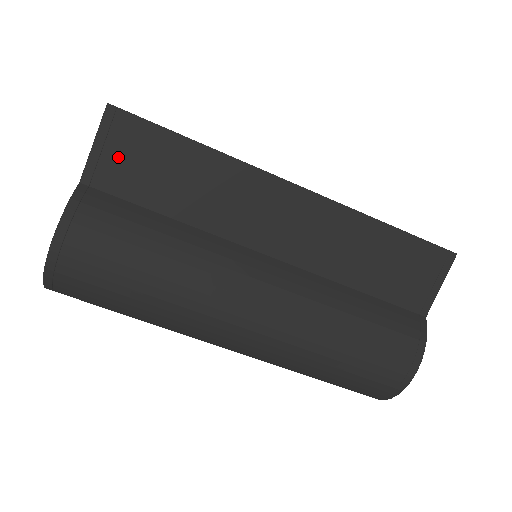
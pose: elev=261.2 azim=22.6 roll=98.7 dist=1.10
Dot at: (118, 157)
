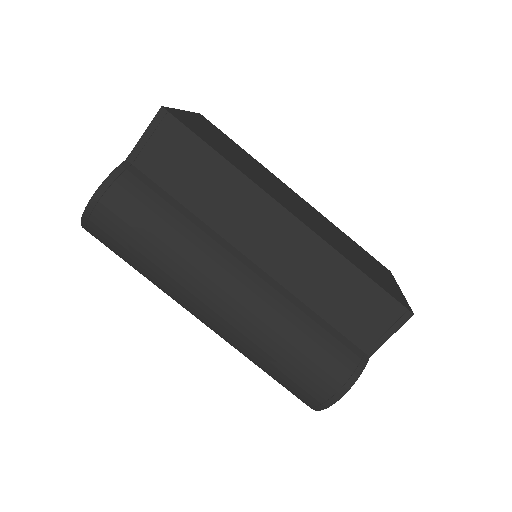
Dot at: (158, 149)
